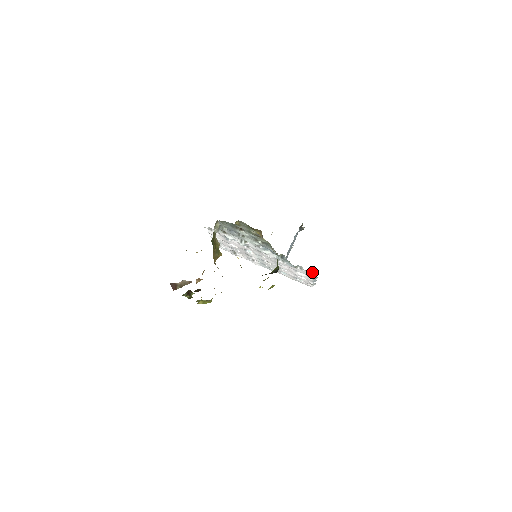
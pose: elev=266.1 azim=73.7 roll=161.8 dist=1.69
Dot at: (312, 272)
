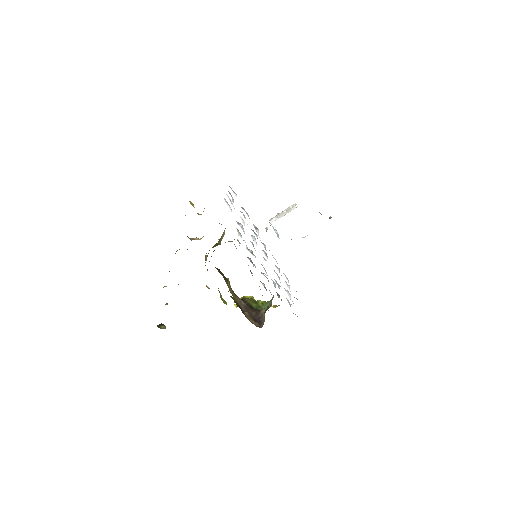
Dot at: occluded
